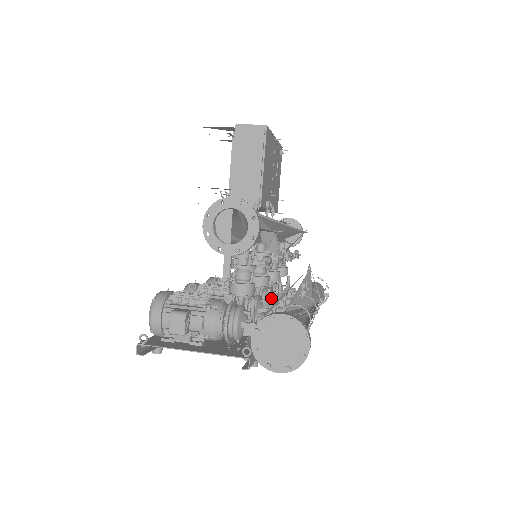
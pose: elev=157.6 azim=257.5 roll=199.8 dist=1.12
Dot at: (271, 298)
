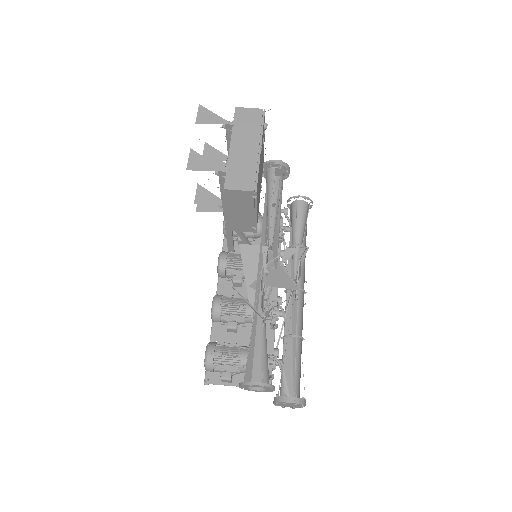
Dot at: occluded
